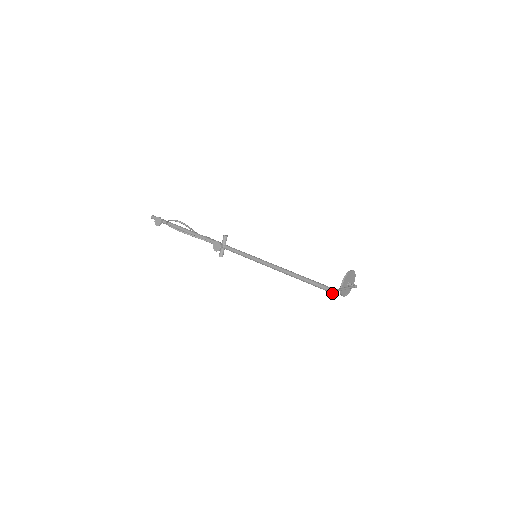
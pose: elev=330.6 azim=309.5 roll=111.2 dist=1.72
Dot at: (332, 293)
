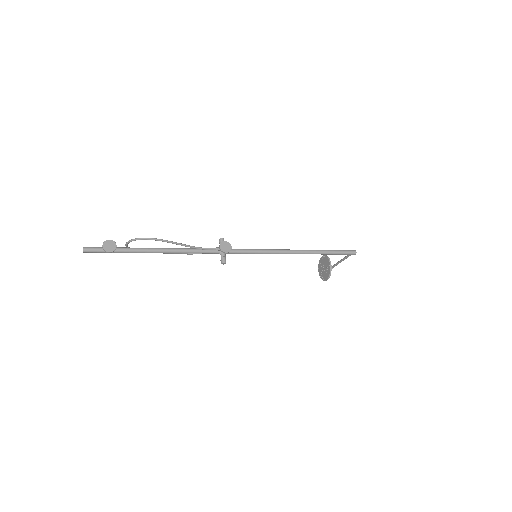
Dot at: (354, 254)
